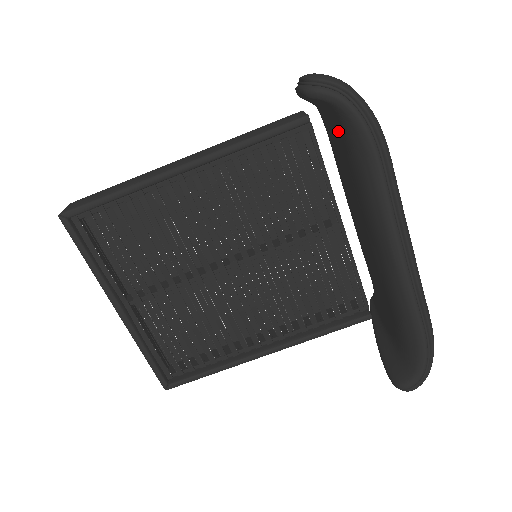
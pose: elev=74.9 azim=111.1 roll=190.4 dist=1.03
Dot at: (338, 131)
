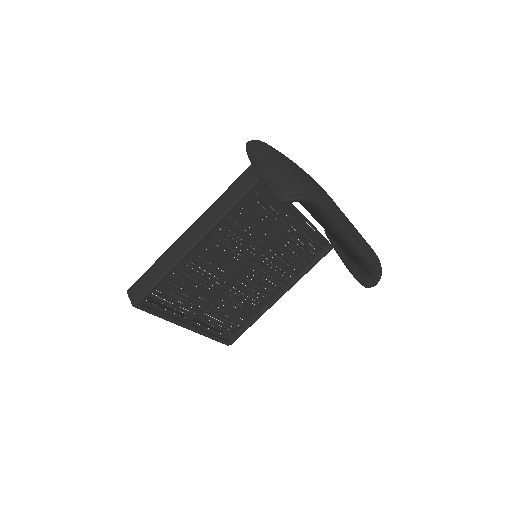
Dot at: occluded
